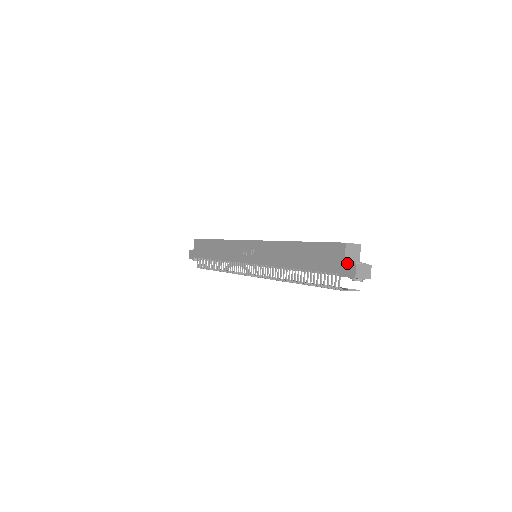
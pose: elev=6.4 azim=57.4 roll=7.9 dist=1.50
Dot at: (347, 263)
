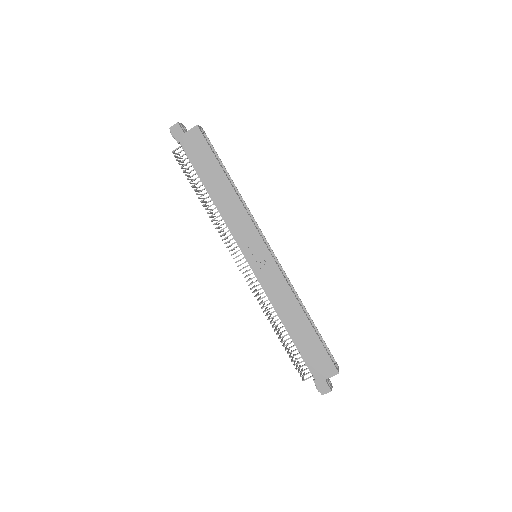
Dot at: (327, 383)
